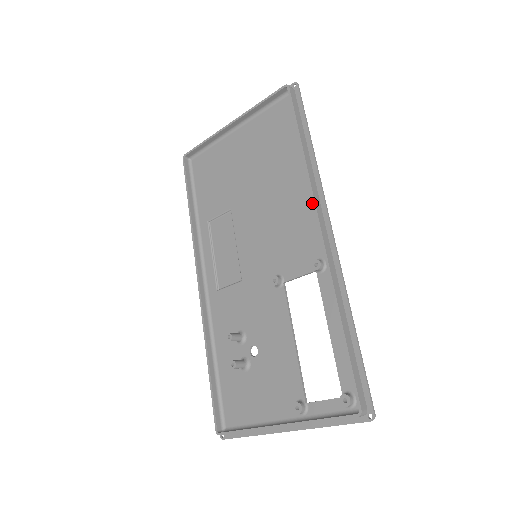
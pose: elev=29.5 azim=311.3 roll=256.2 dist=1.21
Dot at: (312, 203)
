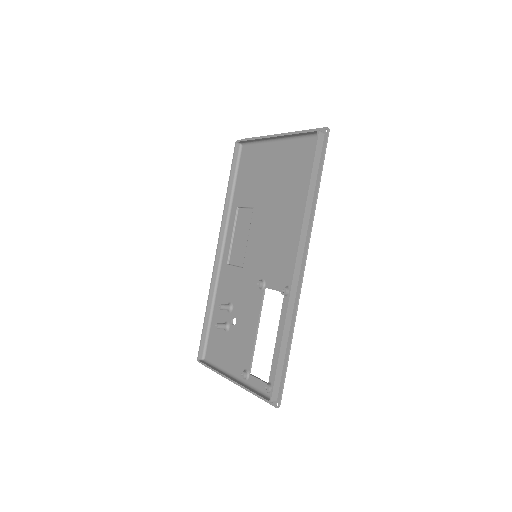
Dot at: occluded
